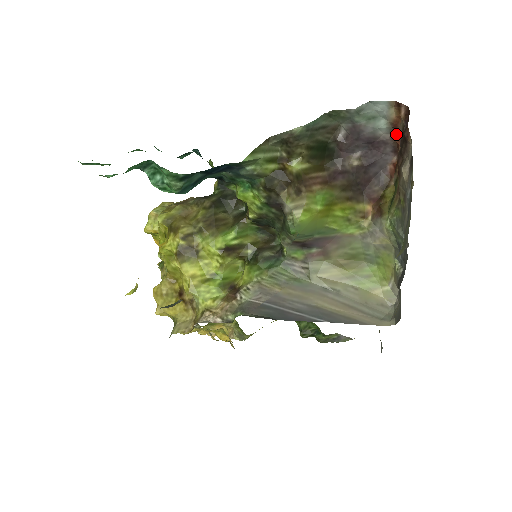
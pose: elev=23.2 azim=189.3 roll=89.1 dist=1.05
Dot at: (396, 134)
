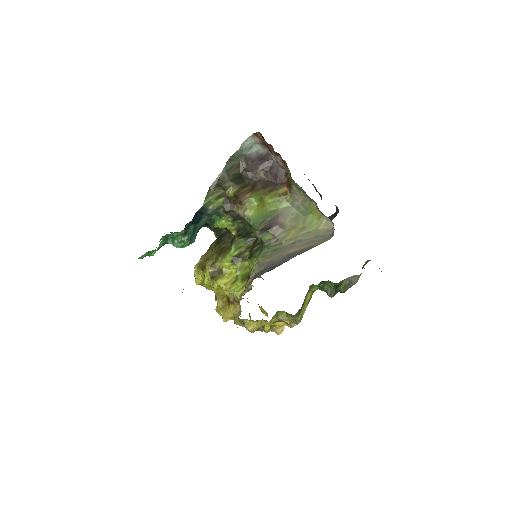
Dot at: occluded
